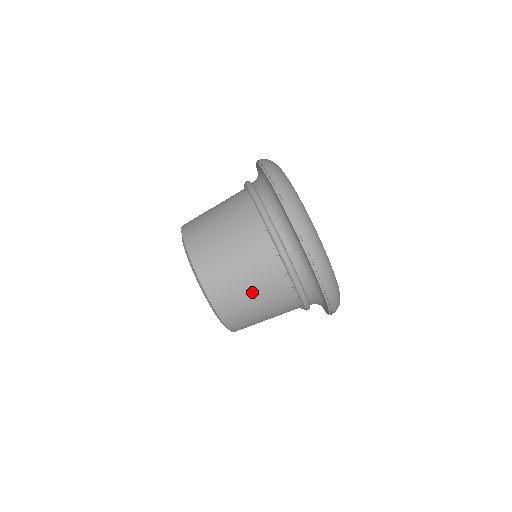
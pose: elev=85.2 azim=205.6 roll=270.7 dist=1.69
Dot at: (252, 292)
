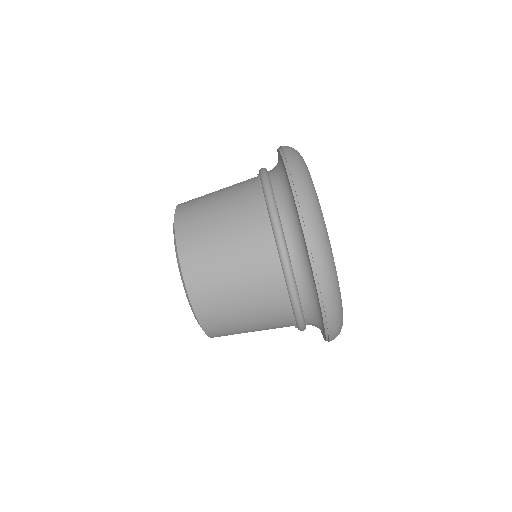
Dot at: (234, 276)
